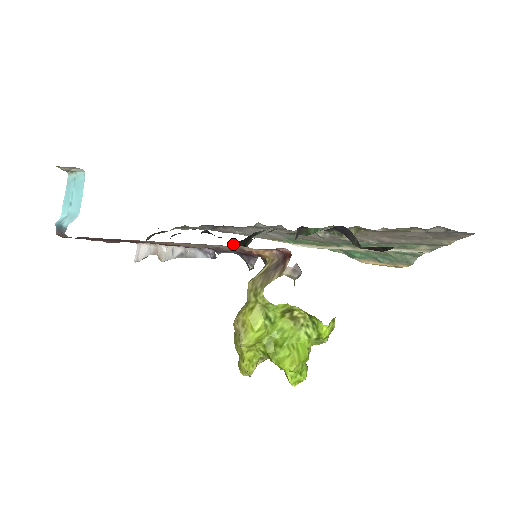
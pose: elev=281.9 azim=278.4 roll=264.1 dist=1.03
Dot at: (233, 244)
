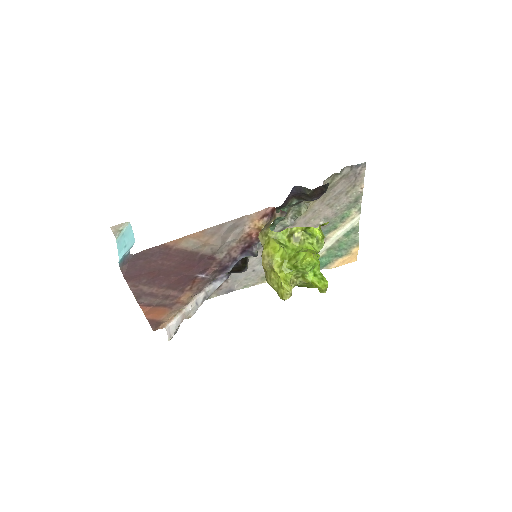
Dot at: occluded
